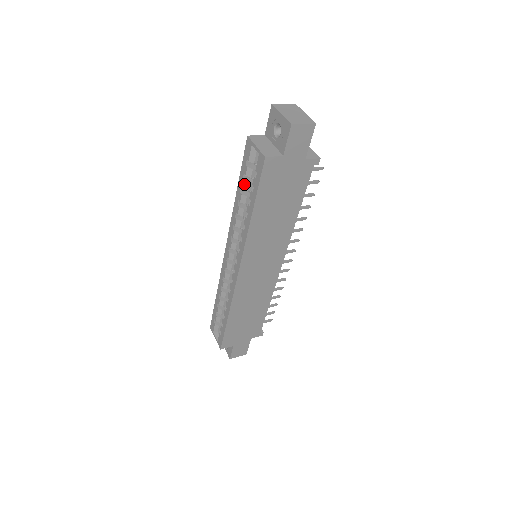
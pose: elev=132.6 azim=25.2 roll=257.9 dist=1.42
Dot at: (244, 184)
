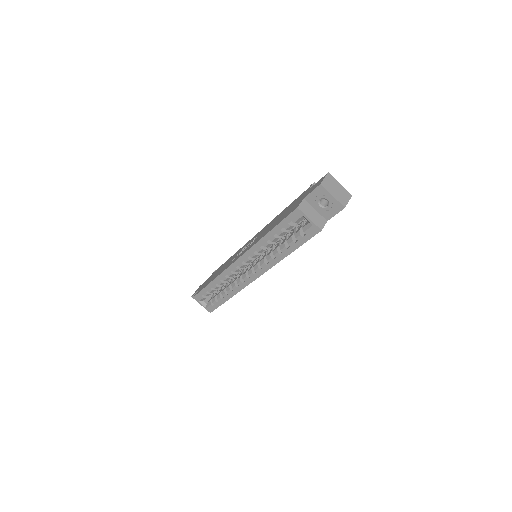
Dot at: (282, 233)
